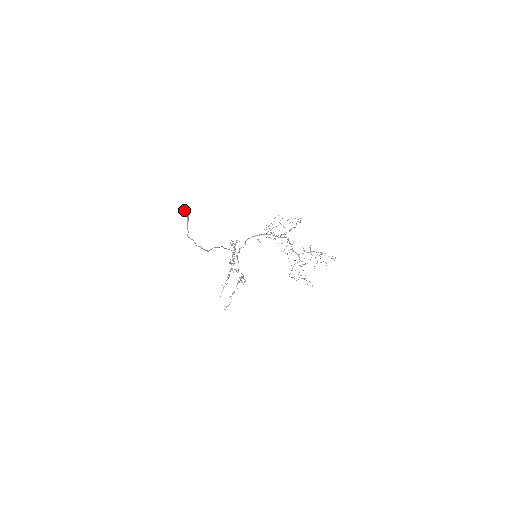
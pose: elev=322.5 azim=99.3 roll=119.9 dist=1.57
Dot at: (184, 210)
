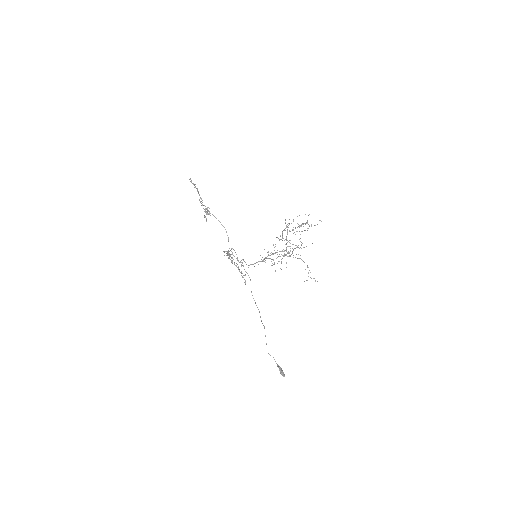
Dot at: occluded
